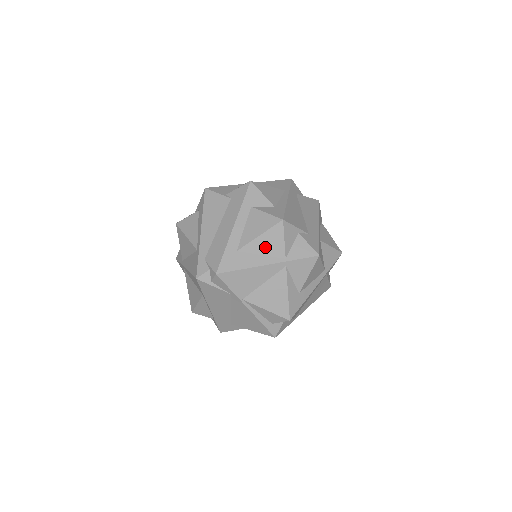
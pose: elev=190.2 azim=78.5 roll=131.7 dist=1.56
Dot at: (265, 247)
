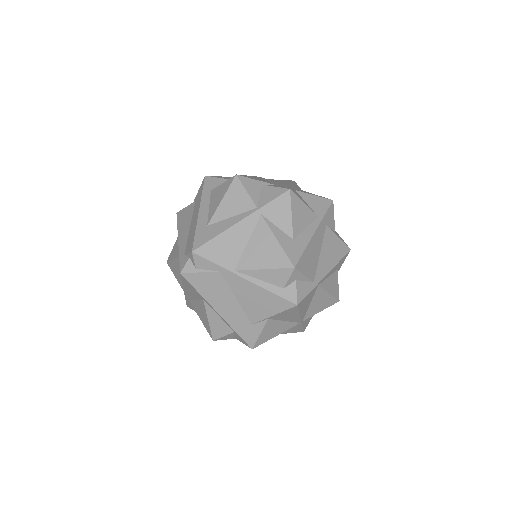
Dot at: (232, 208)
